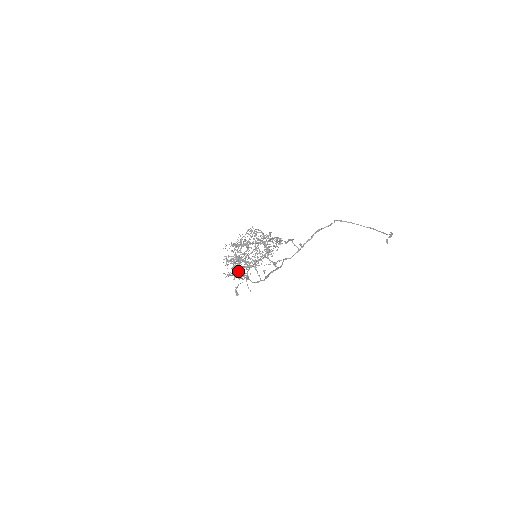
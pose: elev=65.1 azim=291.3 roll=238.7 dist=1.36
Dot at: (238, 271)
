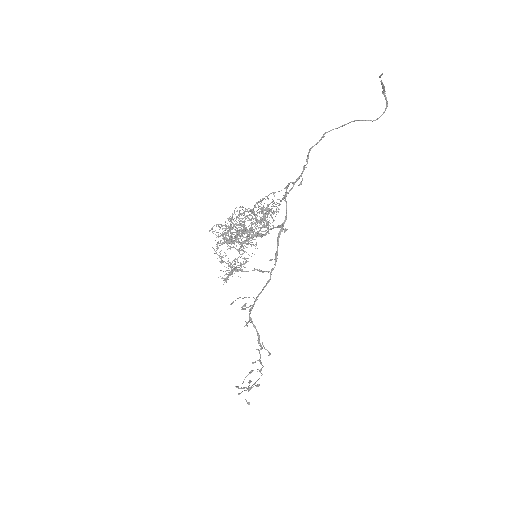
Dot at: (235, 248)
